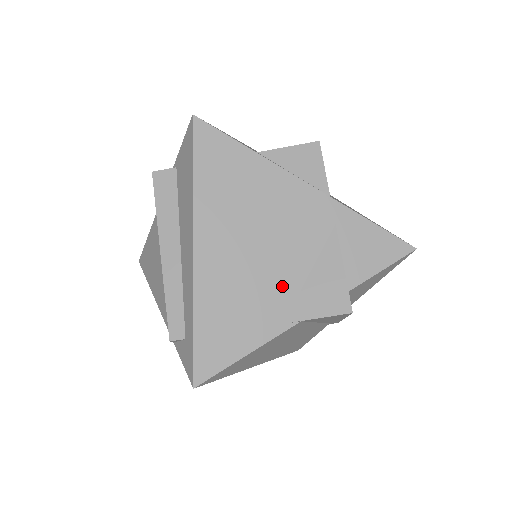
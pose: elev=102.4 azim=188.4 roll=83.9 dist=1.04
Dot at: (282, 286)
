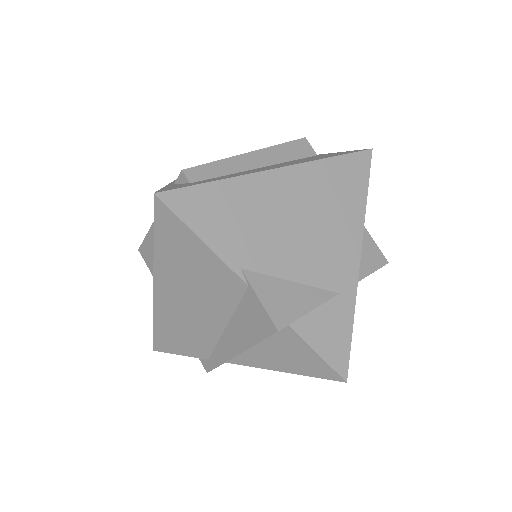
Dot at: (273, 258)
